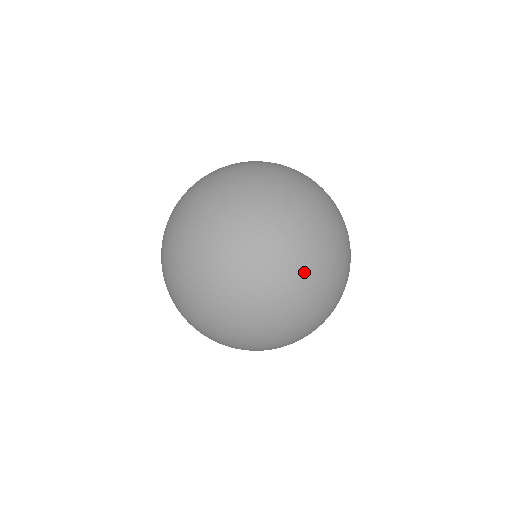
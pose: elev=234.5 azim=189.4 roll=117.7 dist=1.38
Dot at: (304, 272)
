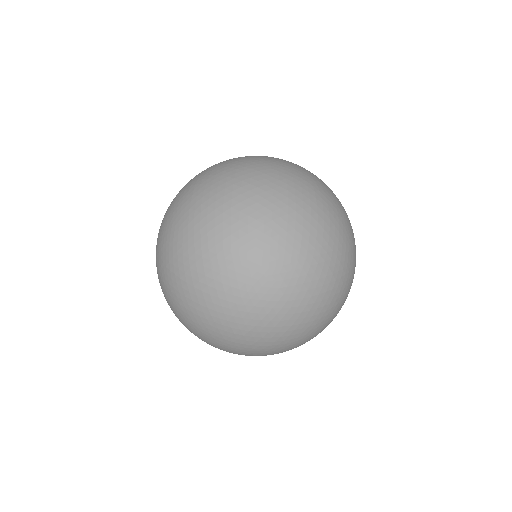
Dot at: occluded
